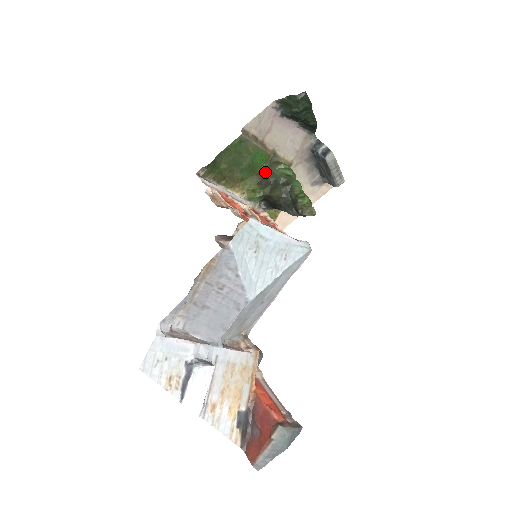
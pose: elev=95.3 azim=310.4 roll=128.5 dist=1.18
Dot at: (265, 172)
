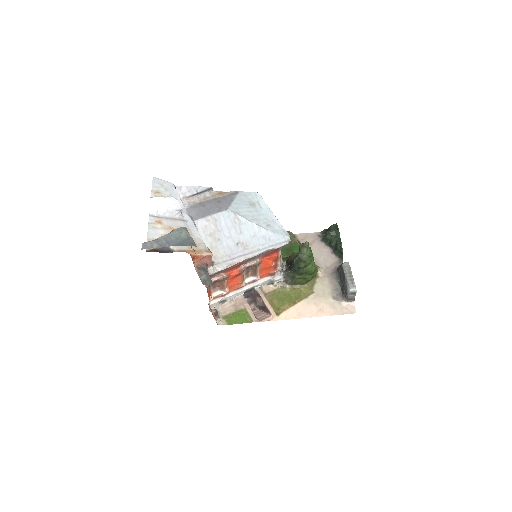
Dot at: occluded
